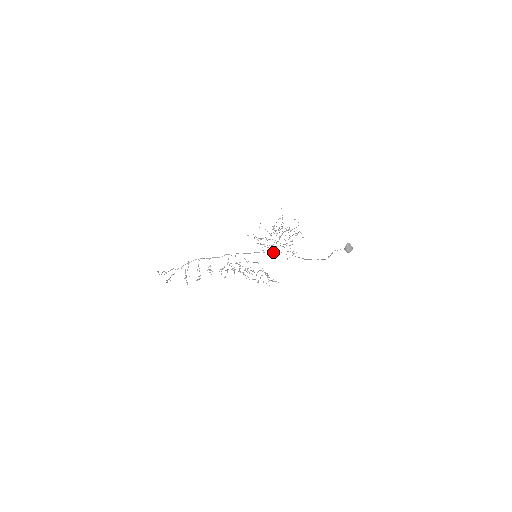
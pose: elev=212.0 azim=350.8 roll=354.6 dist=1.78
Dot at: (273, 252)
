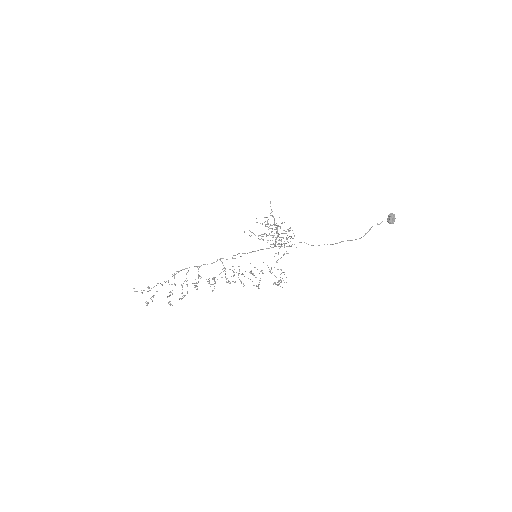
Dot at: occluded
